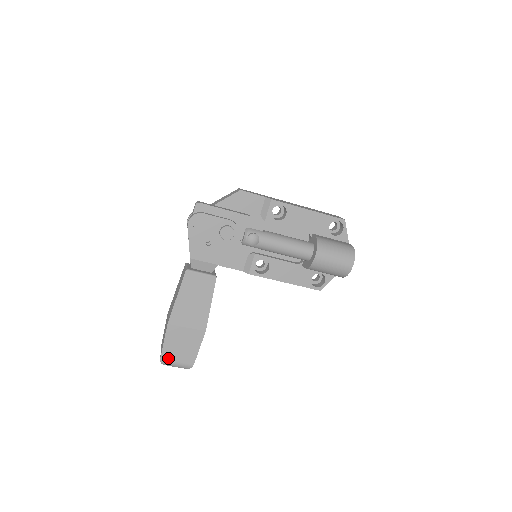
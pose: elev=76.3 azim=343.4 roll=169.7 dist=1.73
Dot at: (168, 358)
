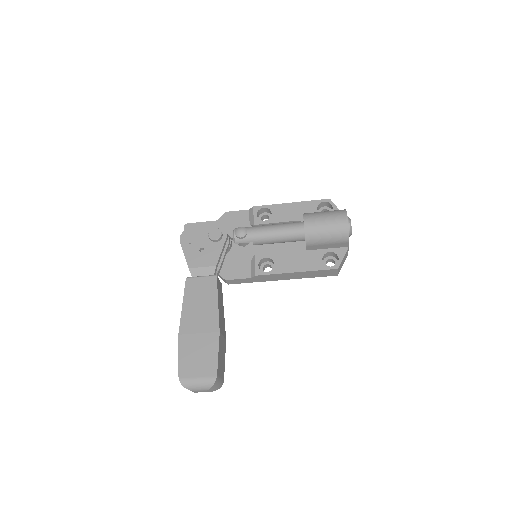
Dot at: (187, 375)
